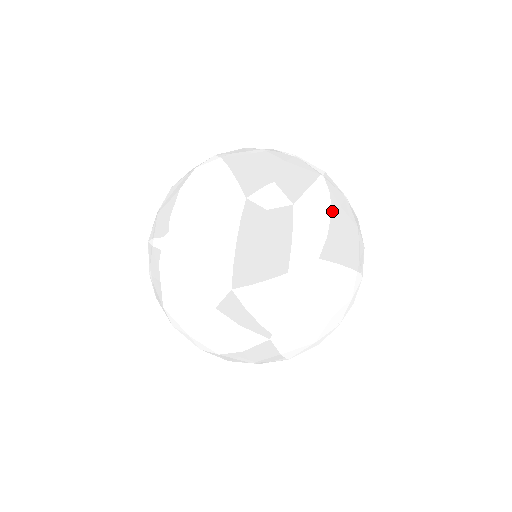
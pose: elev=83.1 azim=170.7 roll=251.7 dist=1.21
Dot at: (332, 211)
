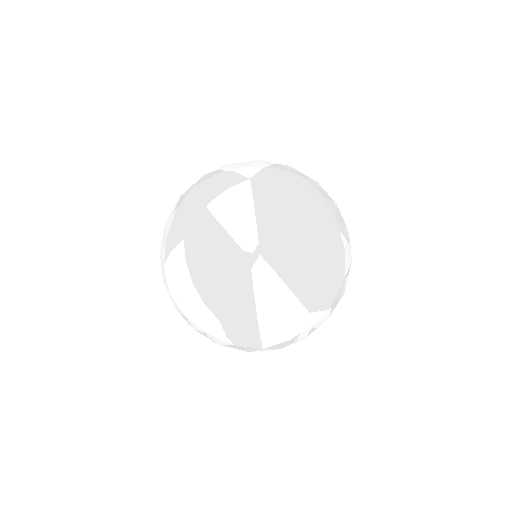
Dot at: occluded
